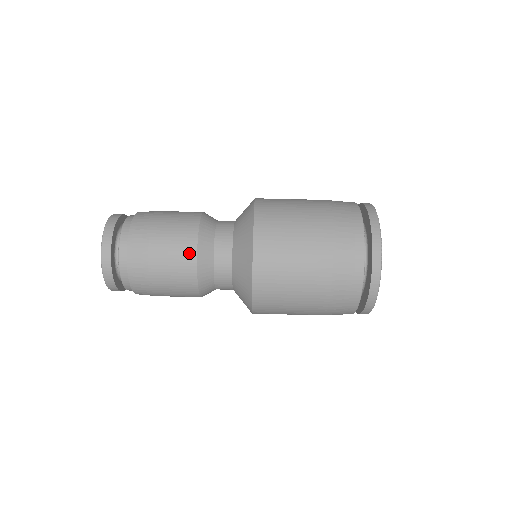
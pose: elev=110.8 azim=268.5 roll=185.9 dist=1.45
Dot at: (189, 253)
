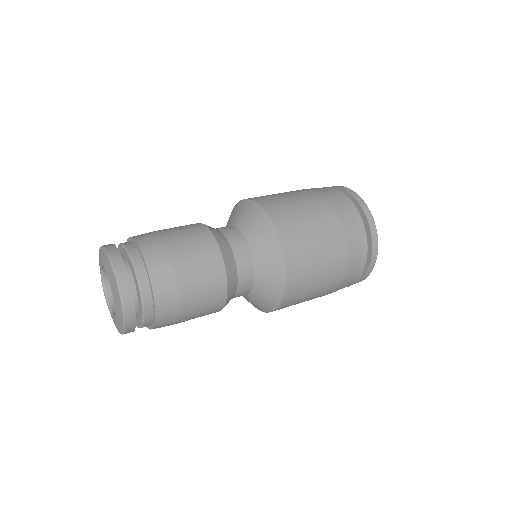
Dot at: (206, 238)
